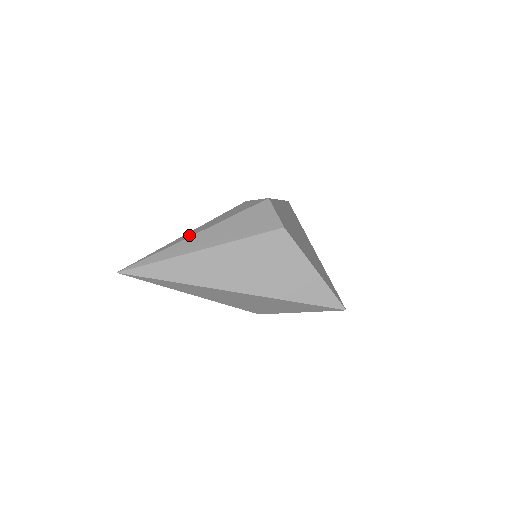
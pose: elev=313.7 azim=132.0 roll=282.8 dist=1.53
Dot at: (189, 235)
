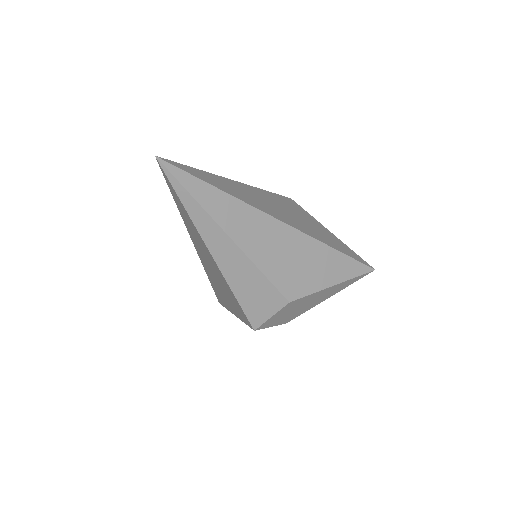
Dot at: occluded
